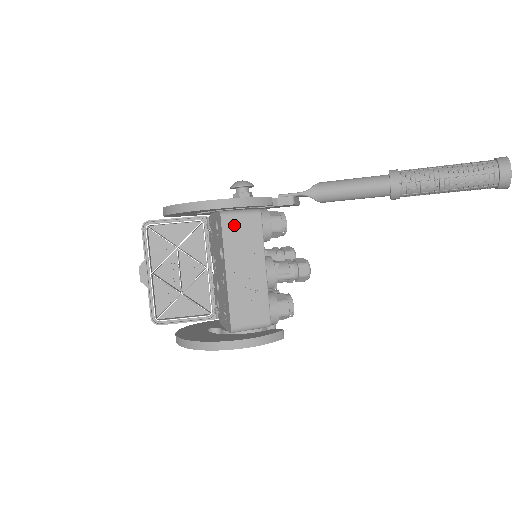
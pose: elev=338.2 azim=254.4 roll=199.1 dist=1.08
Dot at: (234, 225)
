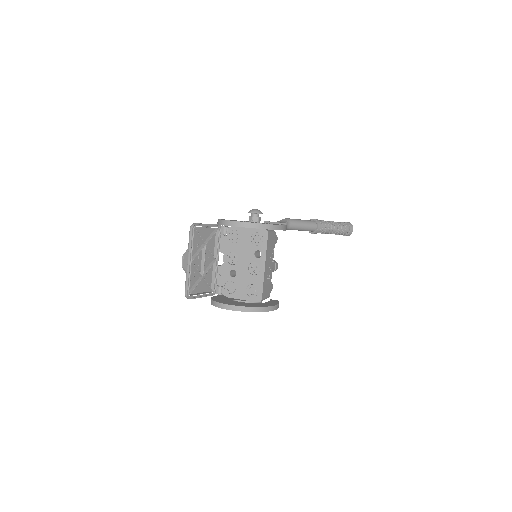
Dot at: (270, 239)
